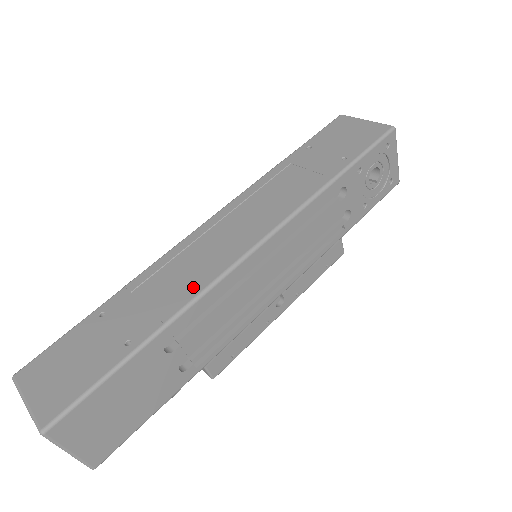
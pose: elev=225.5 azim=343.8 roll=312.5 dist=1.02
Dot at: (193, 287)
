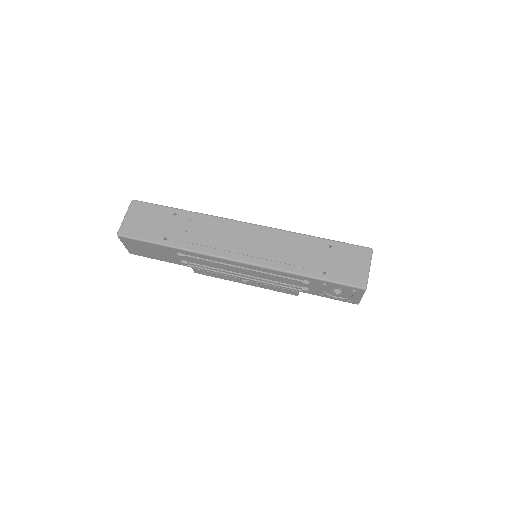
Dot at: (204, 247)
